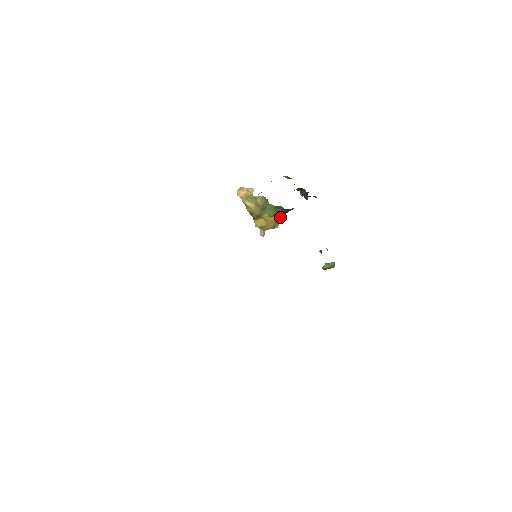
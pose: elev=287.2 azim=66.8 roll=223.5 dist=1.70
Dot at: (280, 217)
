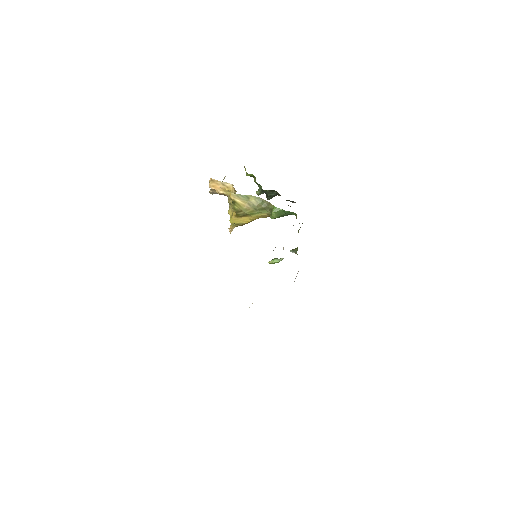
Dot at: occluded
